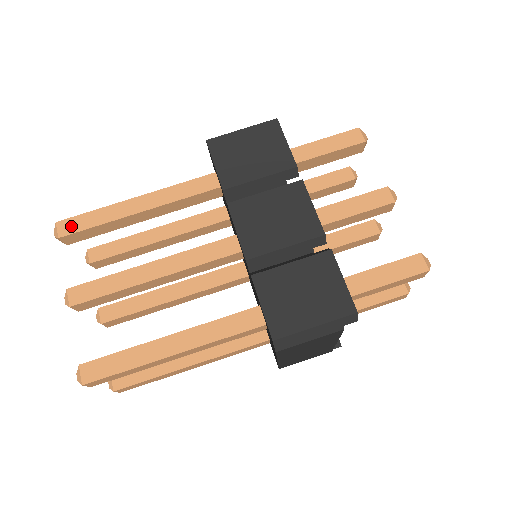
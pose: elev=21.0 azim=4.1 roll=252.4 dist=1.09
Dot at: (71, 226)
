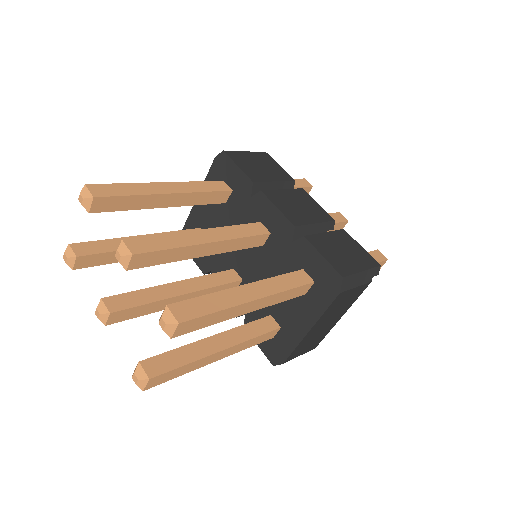
Dot at: (105, 190)
